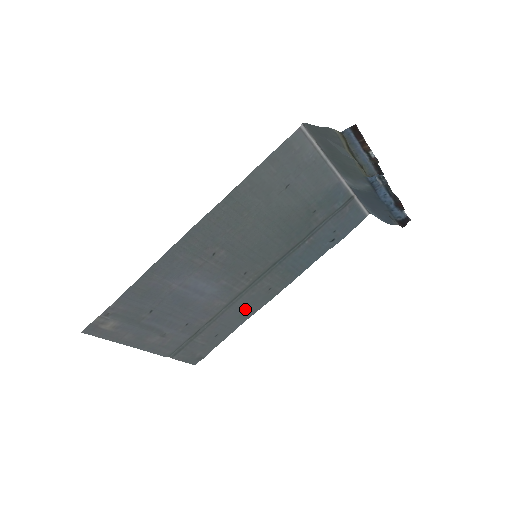
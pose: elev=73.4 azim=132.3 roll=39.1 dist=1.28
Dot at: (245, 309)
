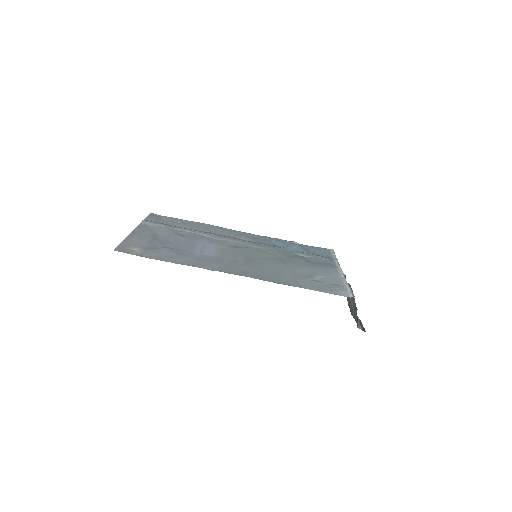
Dot at: (216, 230)
